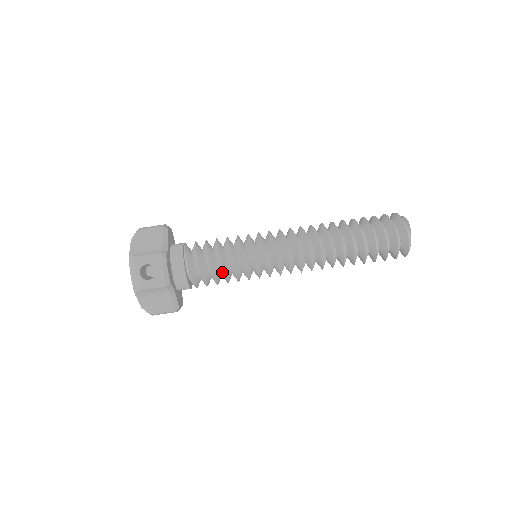
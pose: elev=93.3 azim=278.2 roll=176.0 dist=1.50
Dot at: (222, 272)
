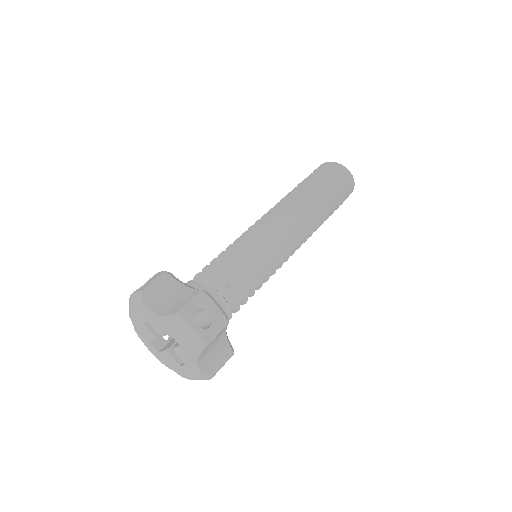
Dot at: (250, 283)
